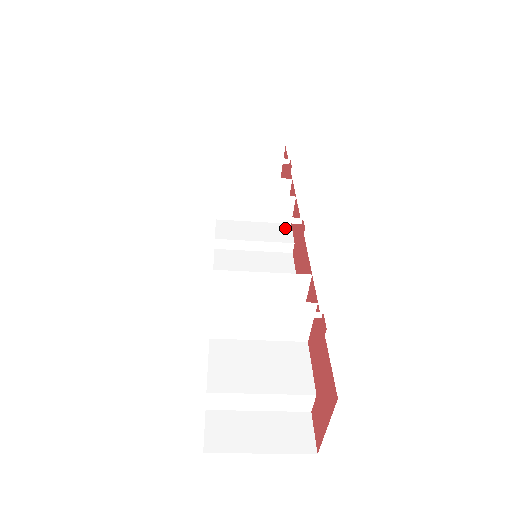
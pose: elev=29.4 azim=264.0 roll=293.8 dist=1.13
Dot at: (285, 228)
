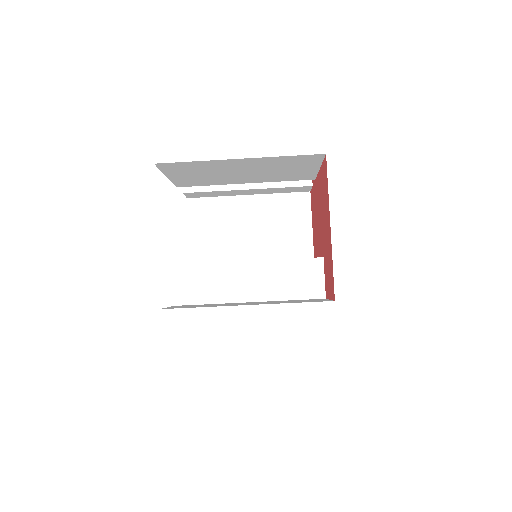
Dot at: occluded
